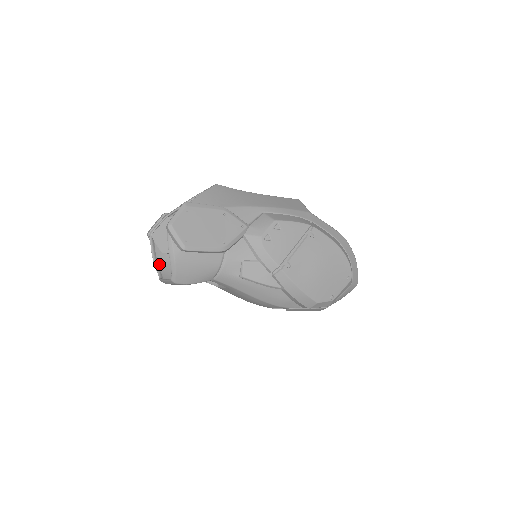
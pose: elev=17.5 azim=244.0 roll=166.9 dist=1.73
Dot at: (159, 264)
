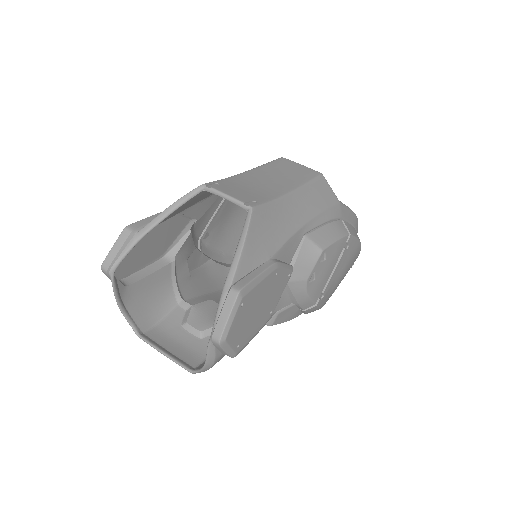
Dot at: (127, 307)
